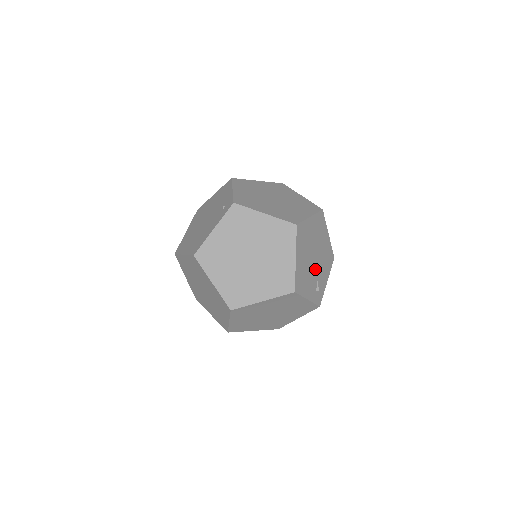
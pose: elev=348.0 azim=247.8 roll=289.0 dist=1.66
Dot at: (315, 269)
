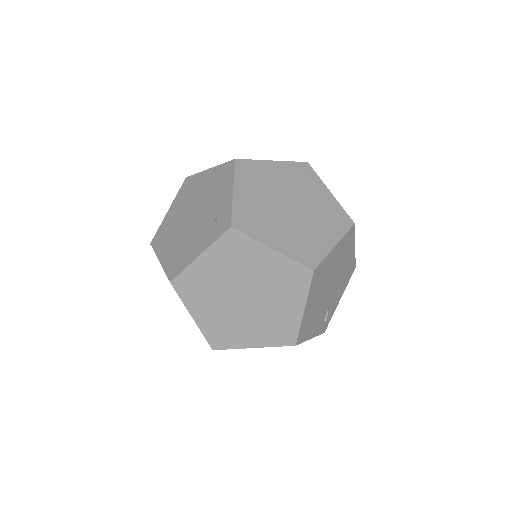
Dot at: (328, 299)
